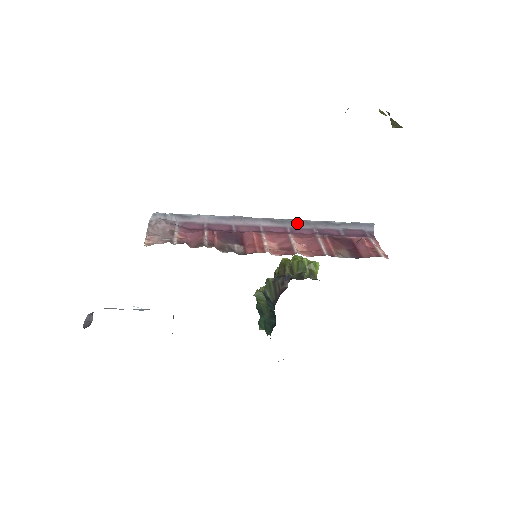
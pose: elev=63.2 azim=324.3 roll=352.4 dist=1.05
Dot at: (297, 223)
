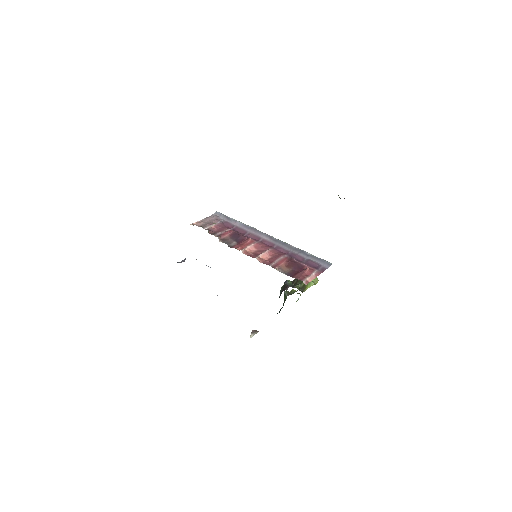
Dot at: (284, 244)
